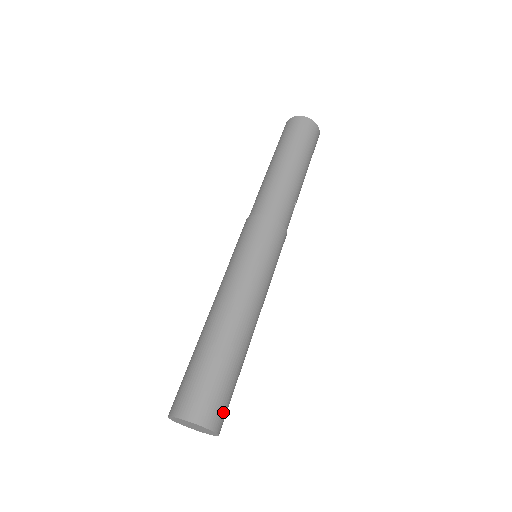
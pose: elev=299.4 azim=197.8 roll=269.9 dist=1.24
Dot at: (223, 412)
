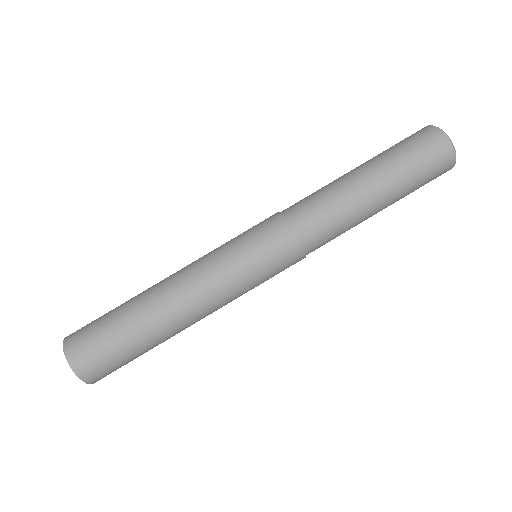
Dot at: (98, 367)
